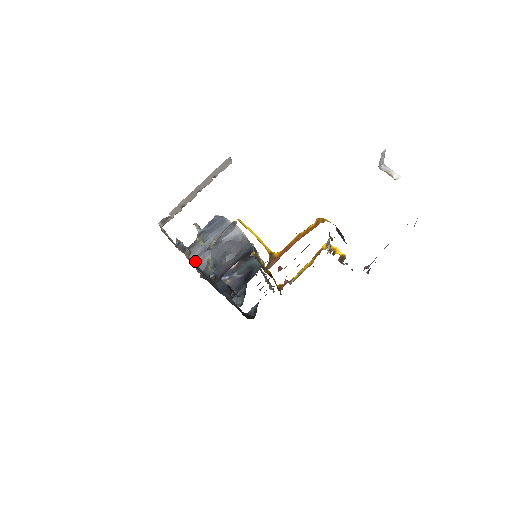
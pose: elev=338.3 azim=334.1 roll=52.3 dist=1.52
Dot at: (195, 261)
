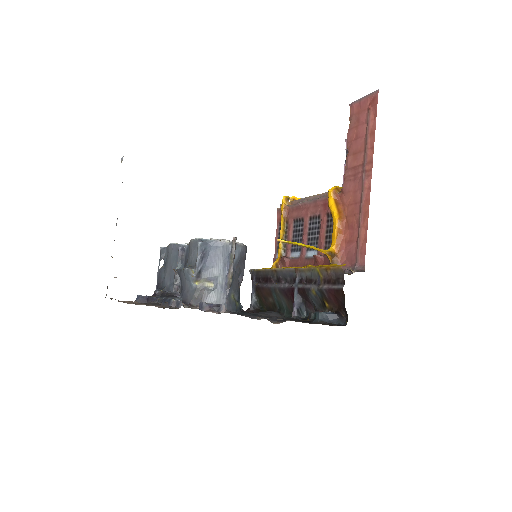
Dot at: (225, 309)
